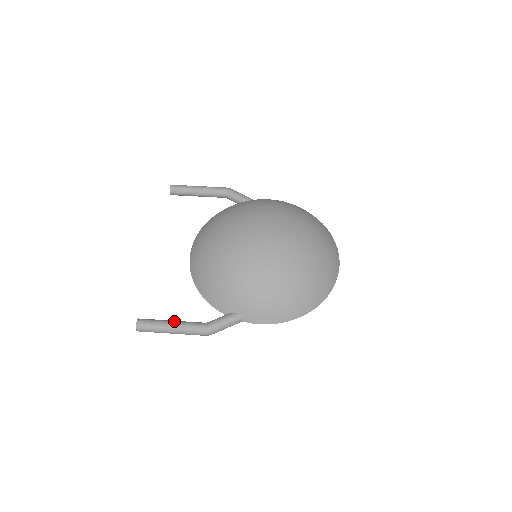
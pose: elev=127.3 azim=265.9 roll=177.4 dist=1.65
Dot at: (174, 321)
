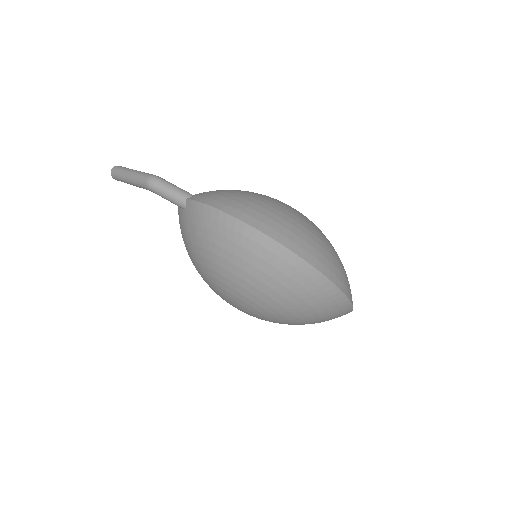
Dot at: occluded
